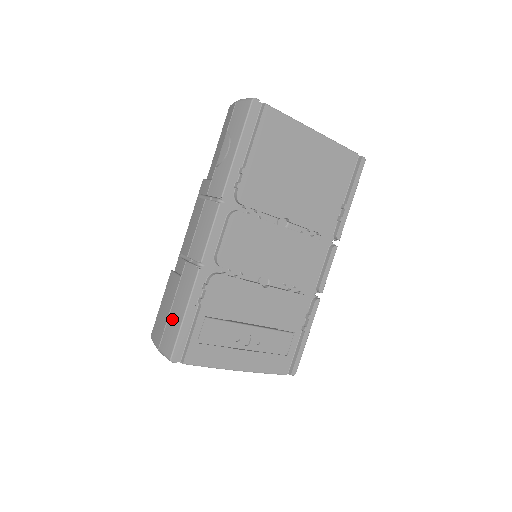
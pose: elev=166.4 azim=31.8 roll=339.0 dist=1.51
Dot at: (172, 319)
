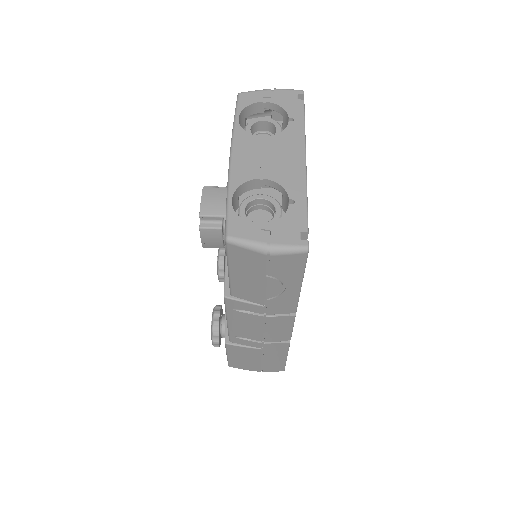
Dot at: (270, 363)
